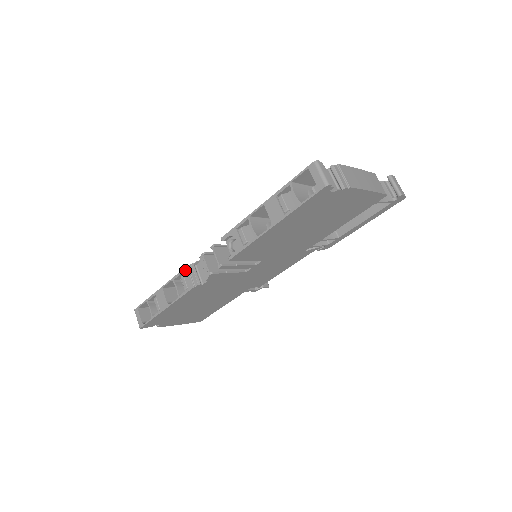
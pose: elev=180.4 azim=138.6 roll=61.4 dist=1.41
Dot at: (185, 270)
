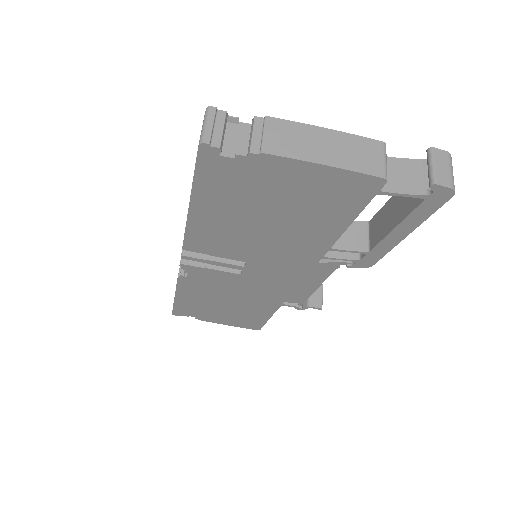
Dot at: occluded
